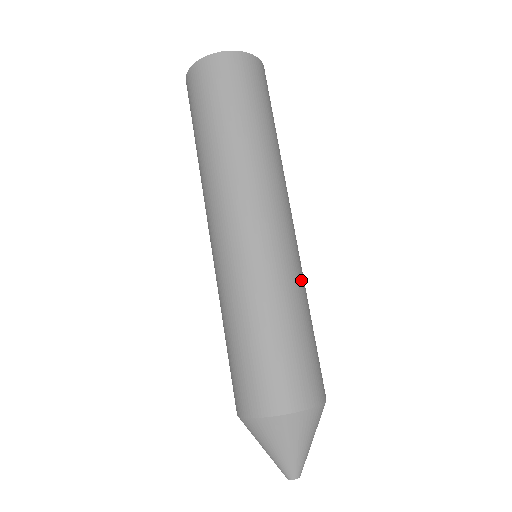
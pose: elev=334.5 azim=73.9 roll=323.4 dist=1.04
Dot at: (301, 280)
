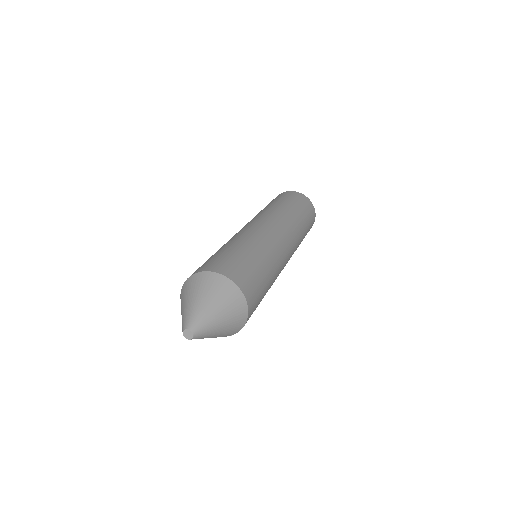
Dot at: (263, 243)
